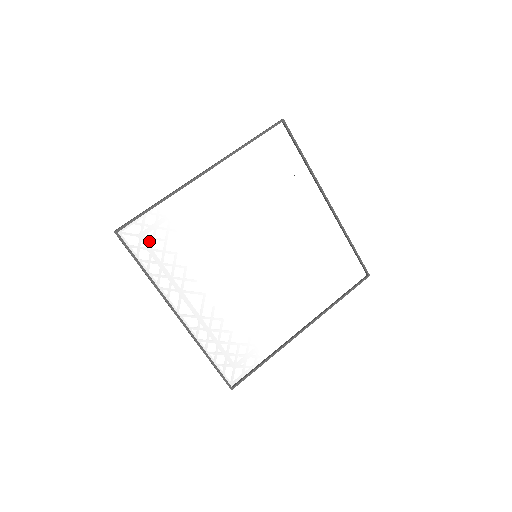
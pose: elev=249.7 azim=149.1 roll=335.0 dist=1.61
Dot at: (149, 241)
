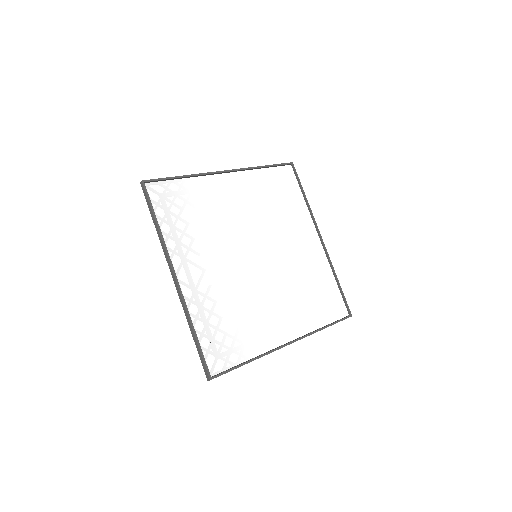
Dot at: (168, 202)
